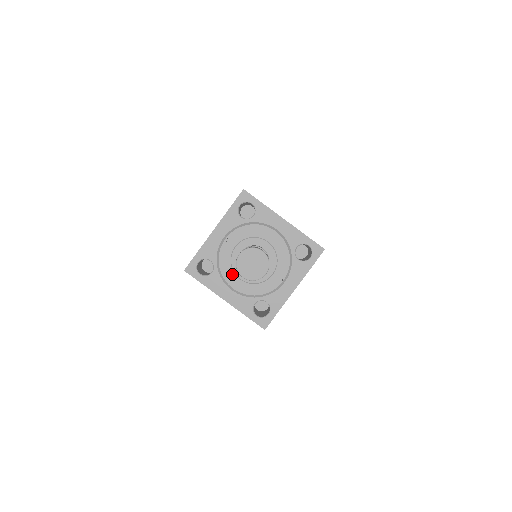
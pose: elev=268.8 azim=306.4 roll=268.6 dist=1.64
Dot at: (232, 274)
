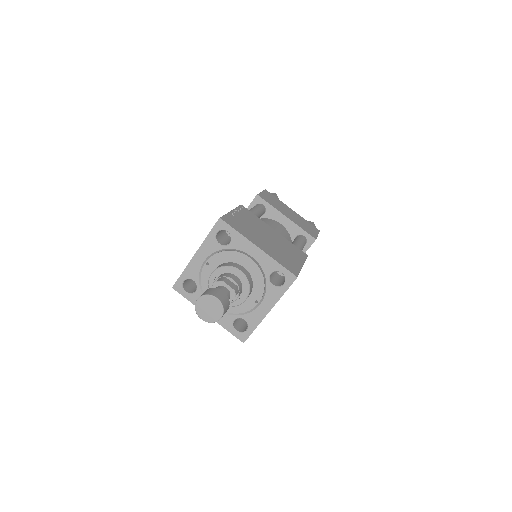
Dot at: occluded
